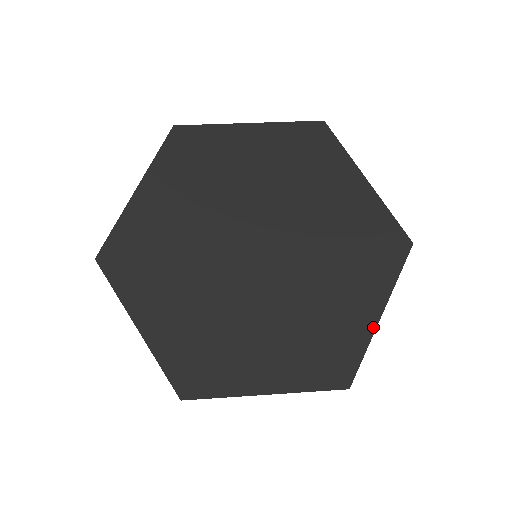
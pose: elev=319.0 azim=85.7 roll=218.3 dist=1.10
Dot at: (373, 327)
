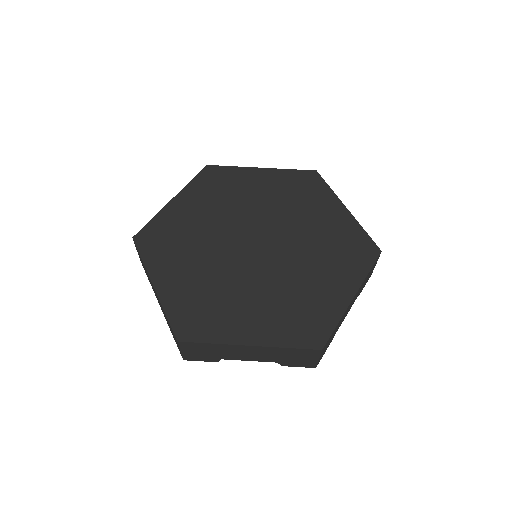
Dot at: (345, 306)
